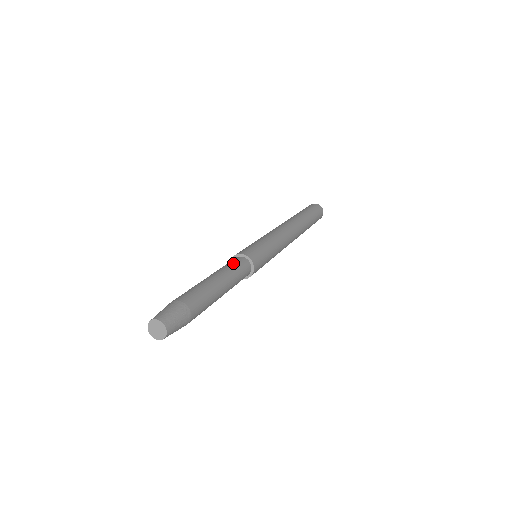
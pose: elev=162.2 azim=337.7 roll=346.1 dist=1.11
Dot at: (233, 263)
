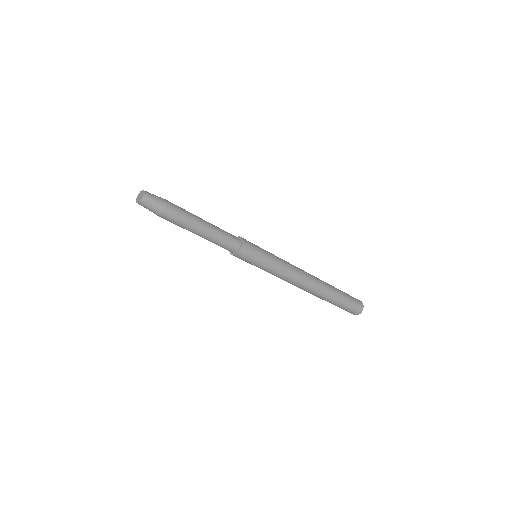
Dot at: occluded
